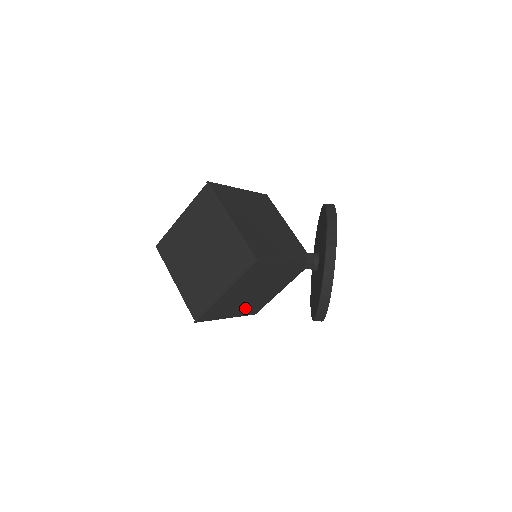
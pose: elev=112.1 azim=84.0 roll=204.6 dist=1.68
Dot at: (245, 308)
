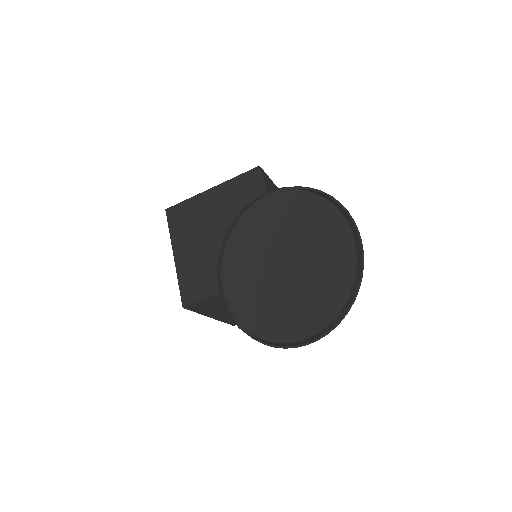
Dot at: (193, 264)
